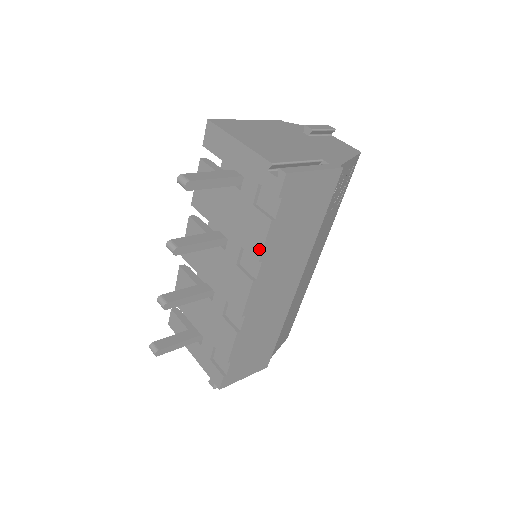
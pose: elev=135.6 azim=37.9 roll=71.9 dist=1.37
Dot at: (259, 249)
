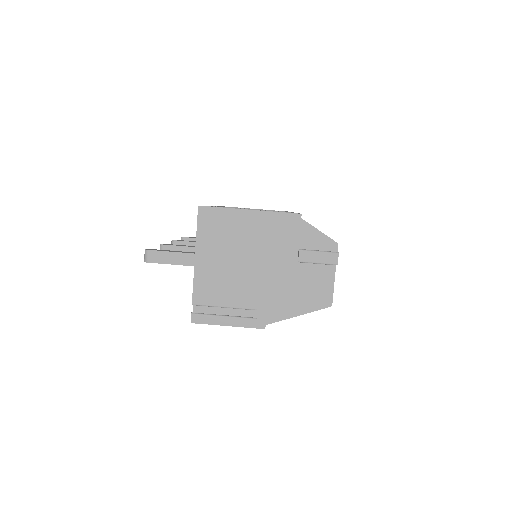
Dot at: occluded
